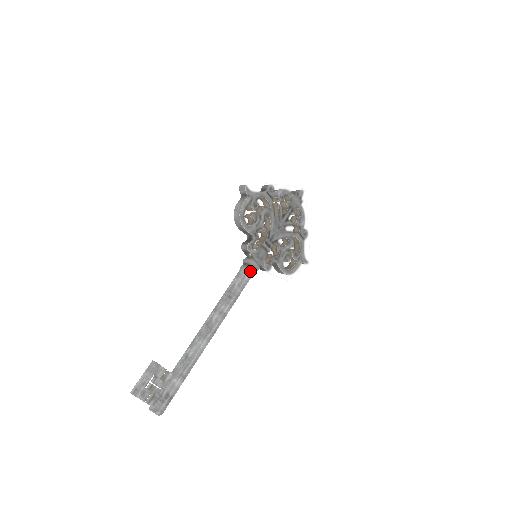
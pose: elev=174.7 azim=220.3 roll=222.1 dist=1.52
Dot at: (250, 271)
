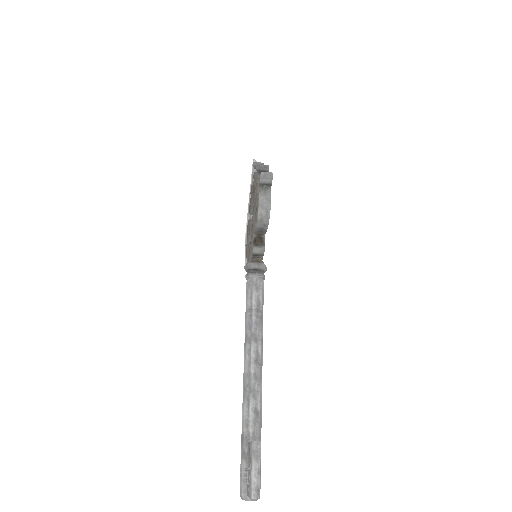
Dot at: (264, 278)
